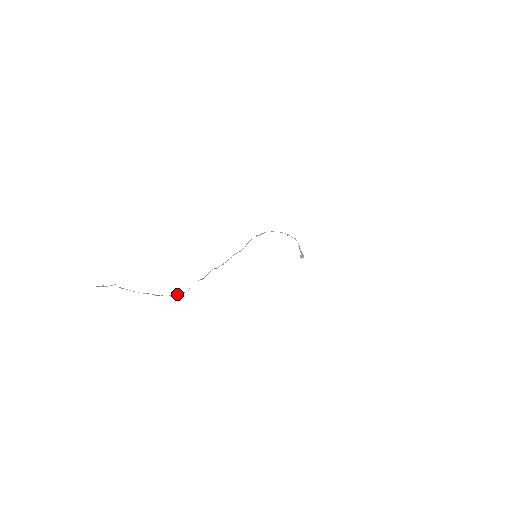
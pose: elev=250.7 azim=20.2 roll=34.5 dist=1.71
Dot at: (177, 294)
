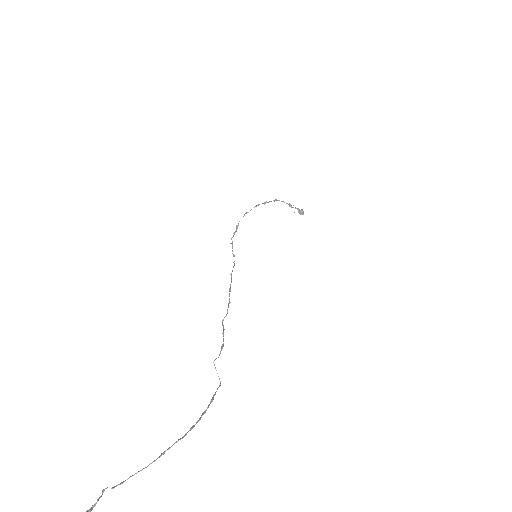
Dot at: (210, 403)
